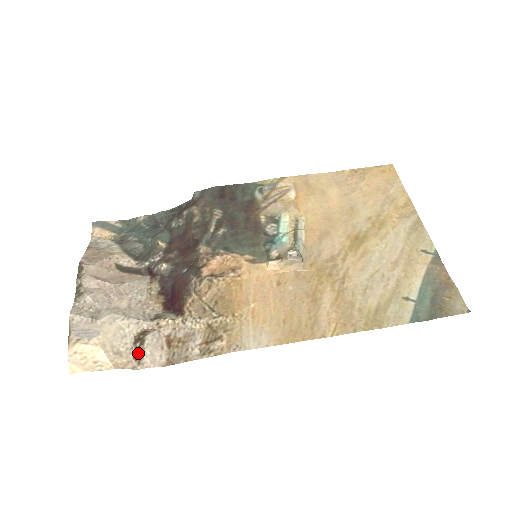
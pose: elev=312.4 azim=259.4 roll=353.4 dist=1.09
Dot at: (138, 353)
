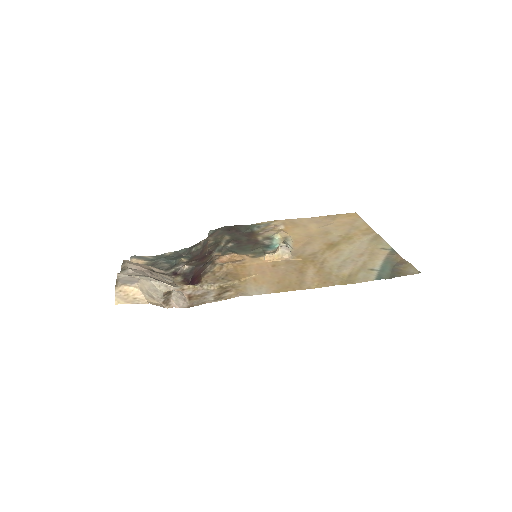
Dot at: (166, 299)
